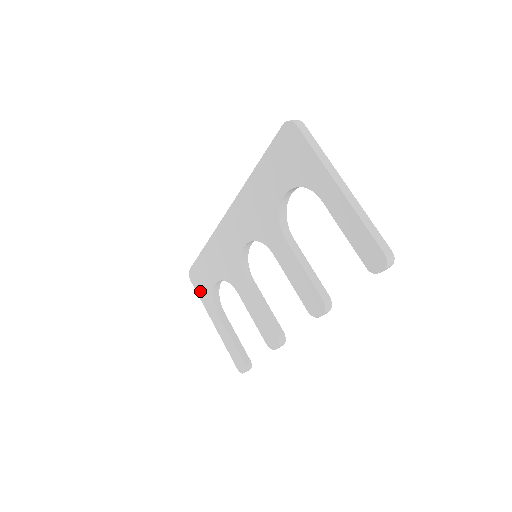
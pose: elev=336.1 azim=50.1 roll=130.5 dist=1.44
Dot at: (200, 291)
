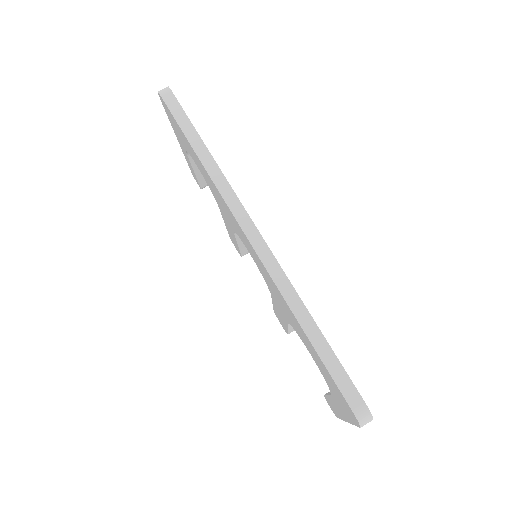
Dot at: (170, 120)
